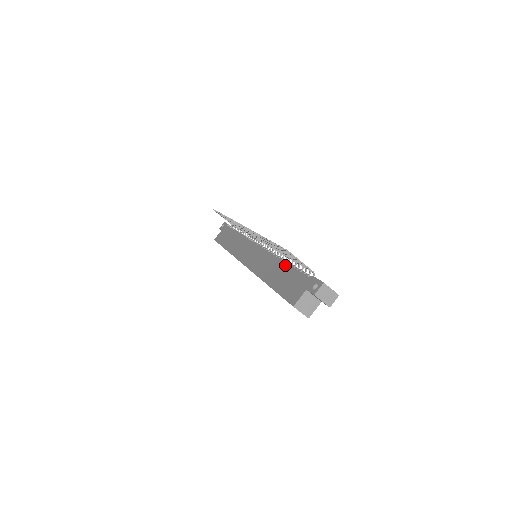
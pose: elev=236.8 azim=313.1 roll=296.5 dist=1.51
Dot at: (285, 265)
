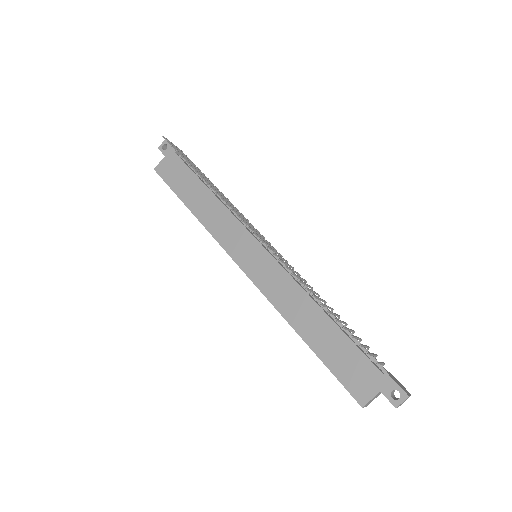
Dot at: (331, 323)
